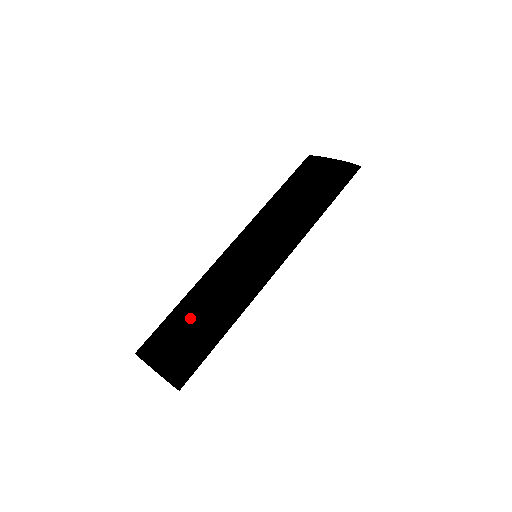
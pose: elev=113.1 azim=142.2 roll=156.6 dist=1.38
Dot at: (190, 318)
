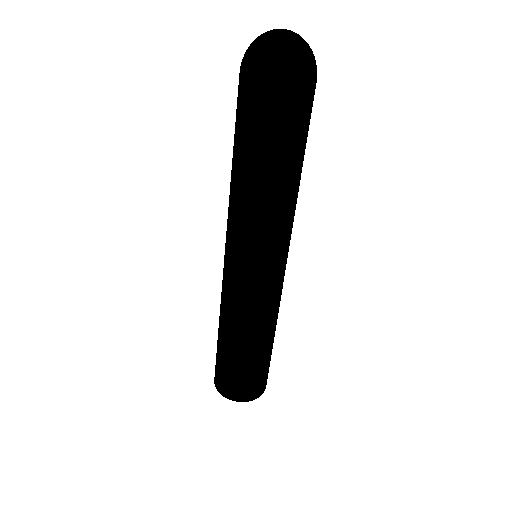
Dot at: (253, 361)
